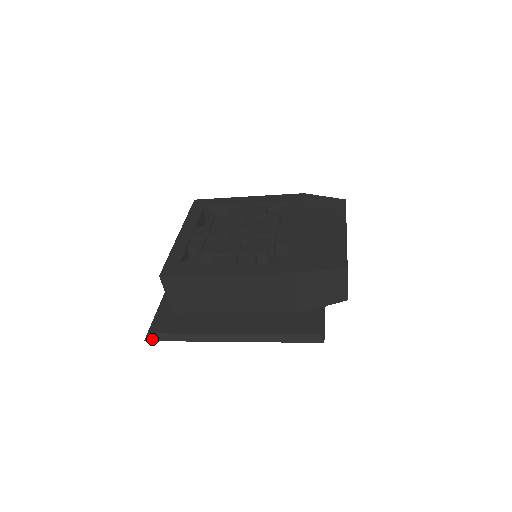
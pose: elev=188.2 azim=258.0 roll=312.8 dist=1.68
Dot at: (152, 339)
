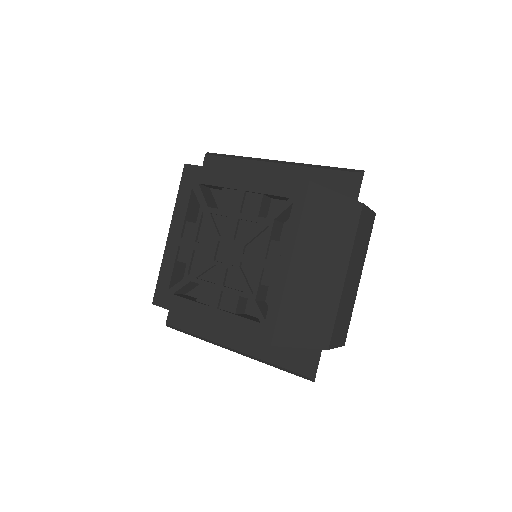
Dot at: occluded
